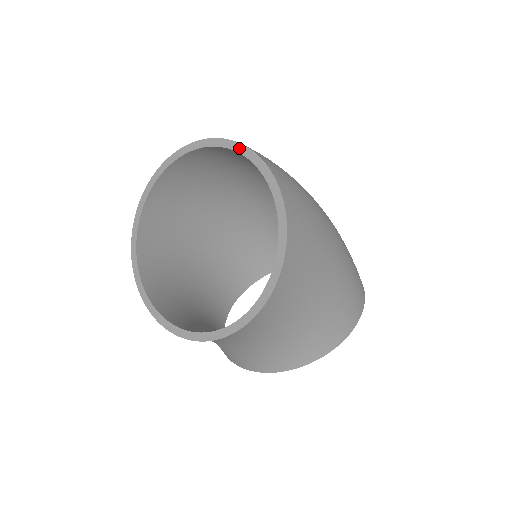
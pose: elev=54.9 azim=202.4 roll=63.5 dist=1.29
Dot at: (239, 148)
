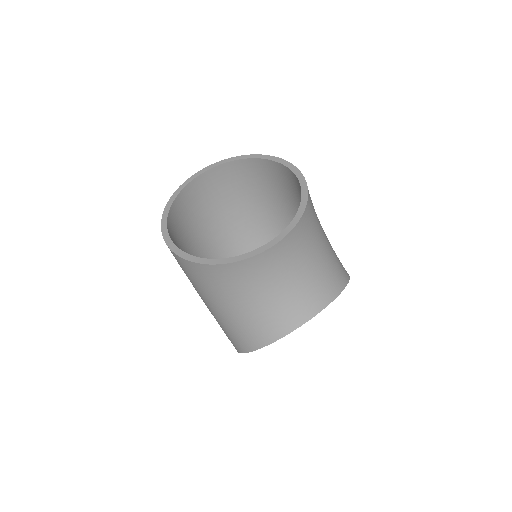
Dot at: (230, 160)
